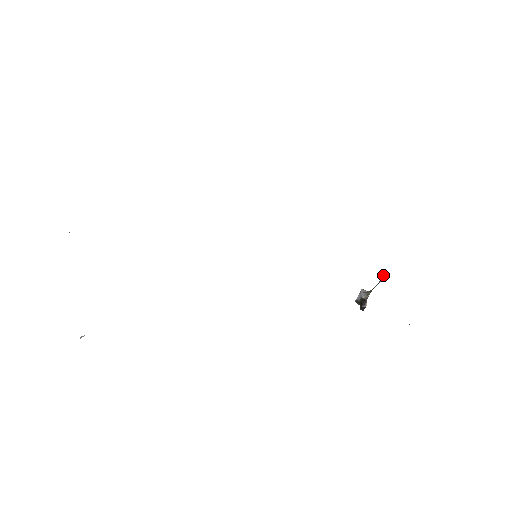
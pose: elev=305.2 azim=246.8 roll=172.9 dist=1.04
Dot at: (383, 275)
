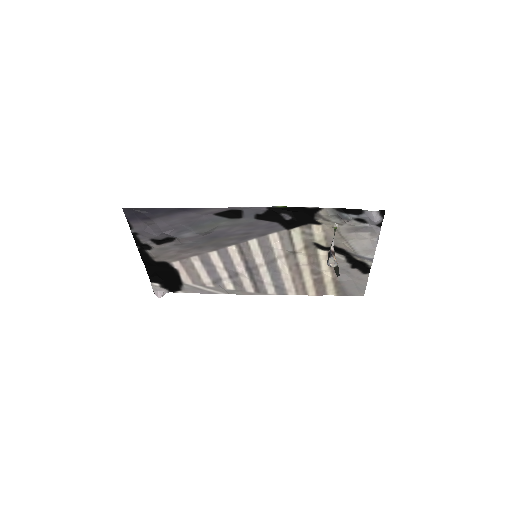
Dot at: (334, 227)
